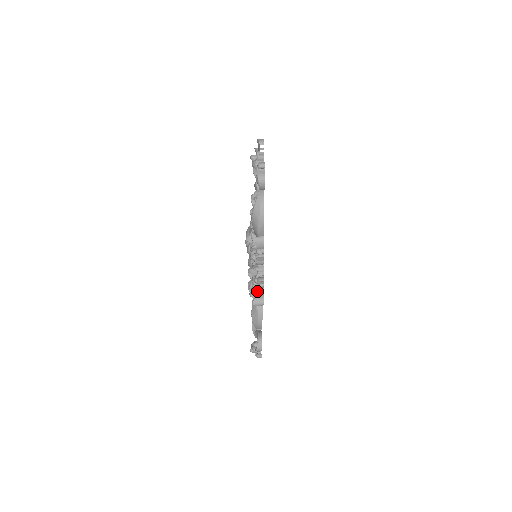
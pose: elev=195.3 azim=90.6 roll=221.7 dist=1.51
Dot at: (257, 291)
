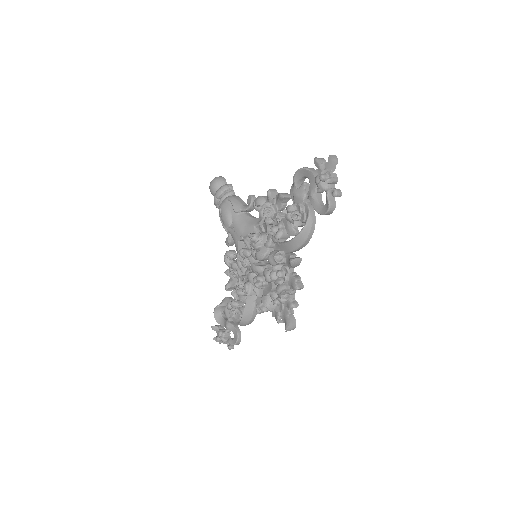
Dot at: (281, 311)
